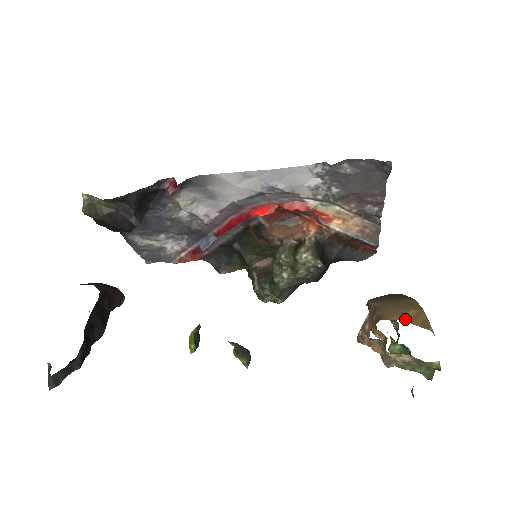
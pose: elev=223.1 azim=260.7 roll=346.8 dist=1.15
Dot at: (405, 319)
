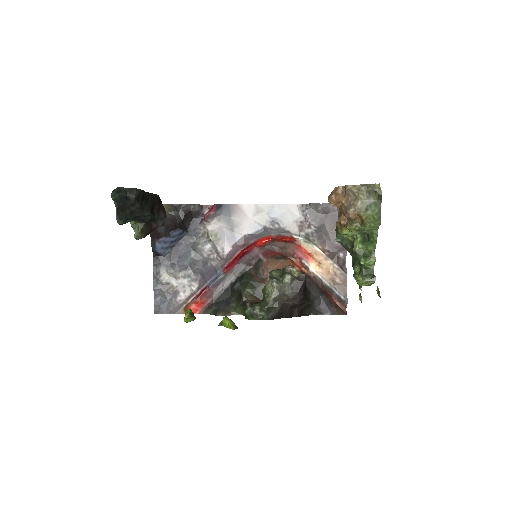
Dot at: occluded
